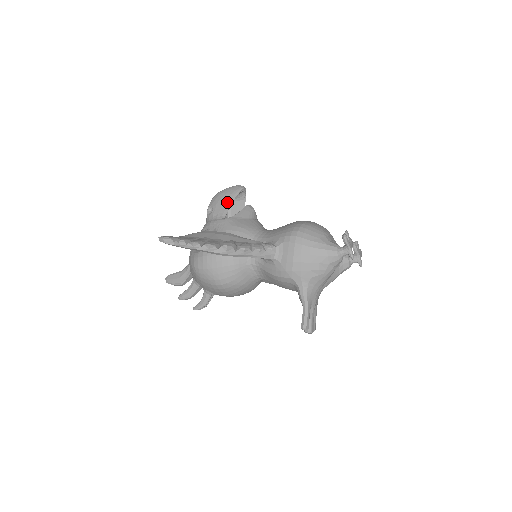
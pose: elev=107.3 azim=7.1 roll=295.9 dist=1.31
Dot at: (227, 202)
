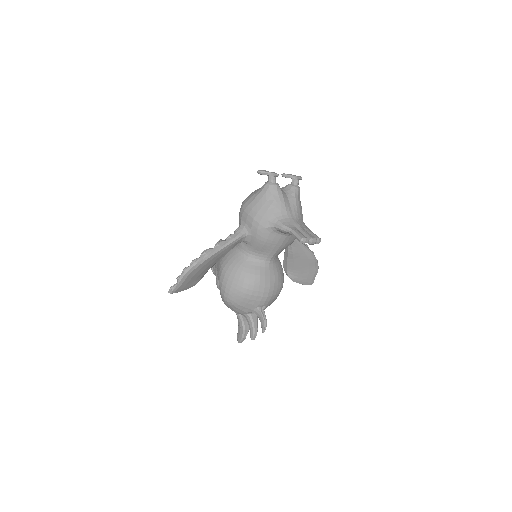
Dot at: occluded
